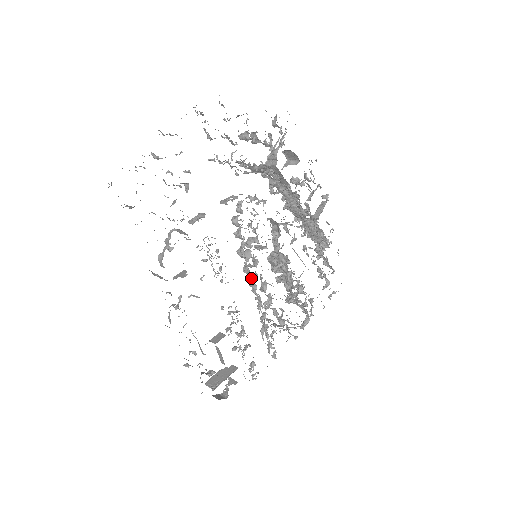
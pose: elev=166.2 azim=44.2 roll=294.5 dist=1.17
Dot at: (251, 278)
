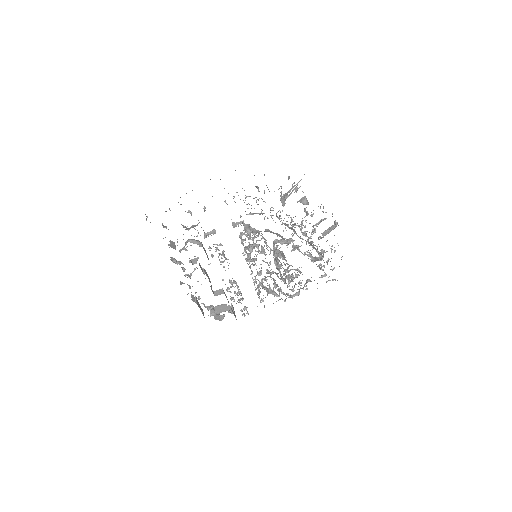
Dot at: (249, 267)
